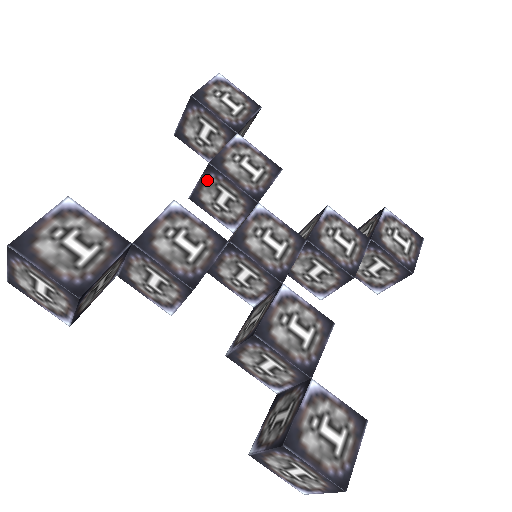
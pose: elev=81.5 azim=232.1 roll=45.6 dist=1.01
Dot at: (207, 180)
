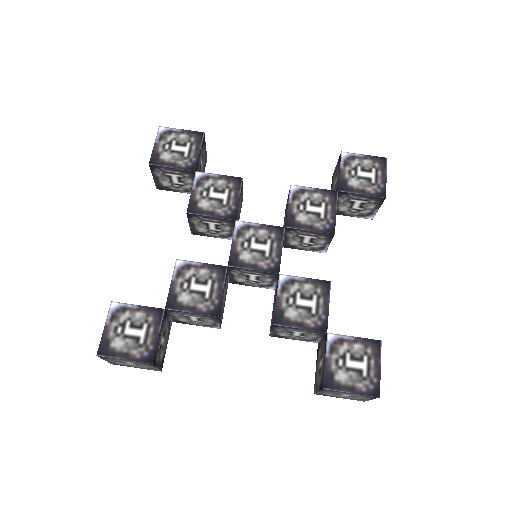
Dot at: (194, 221)
